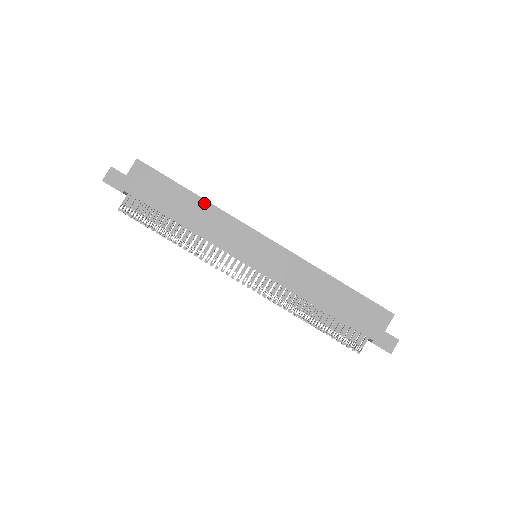
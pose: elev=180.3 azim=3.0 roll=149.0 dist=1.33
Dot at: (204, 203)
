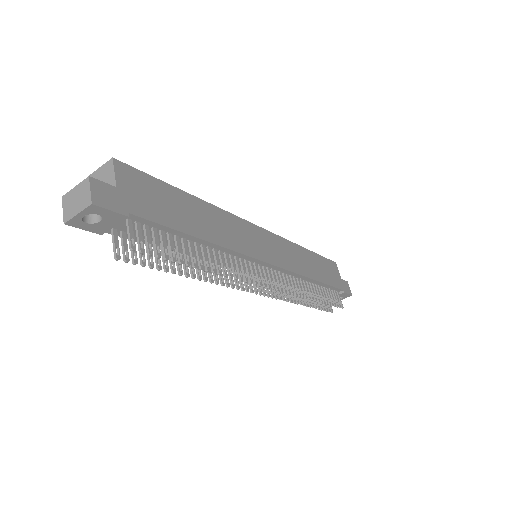
Dot at: (206, 205)
